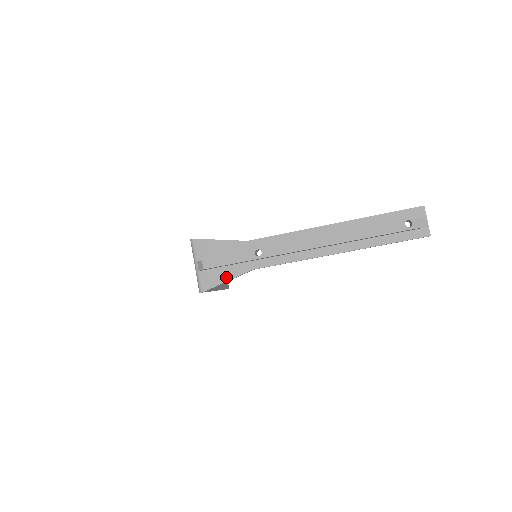
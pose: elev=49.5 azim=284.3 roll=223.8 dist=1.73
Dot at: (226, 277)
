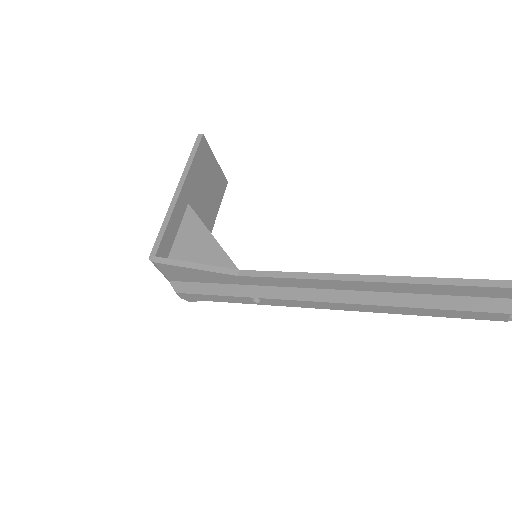
Dot at: occluded
